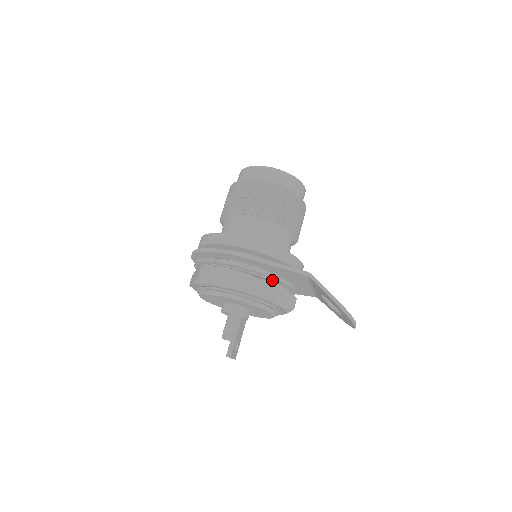
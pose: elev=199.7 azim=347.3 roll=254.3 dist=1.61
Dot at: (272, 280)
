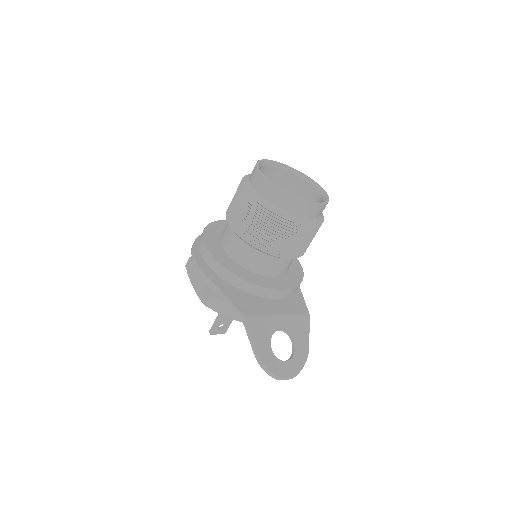
Dot at: occluded
